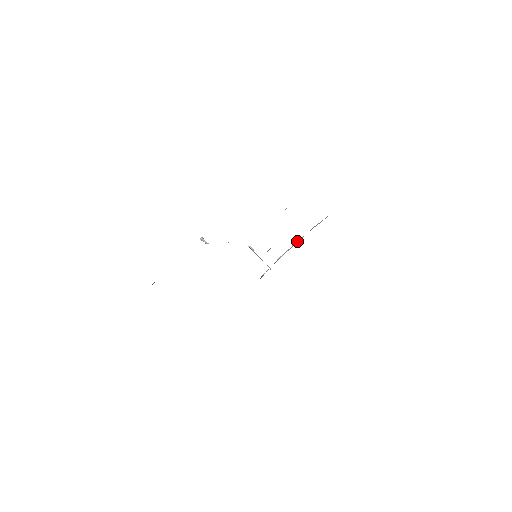
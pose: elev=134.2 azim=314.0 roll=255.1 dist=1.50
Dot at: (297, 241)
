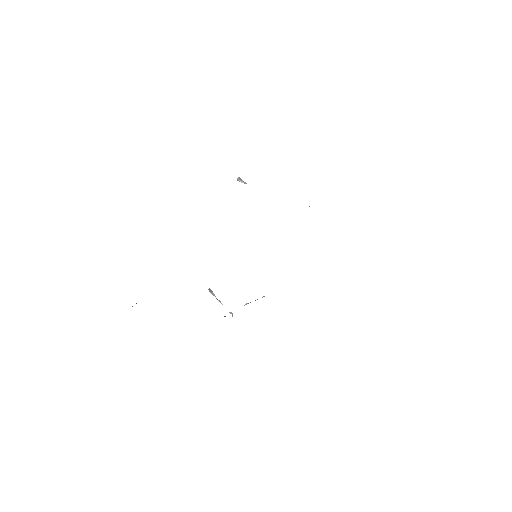
Dot at: occluded
